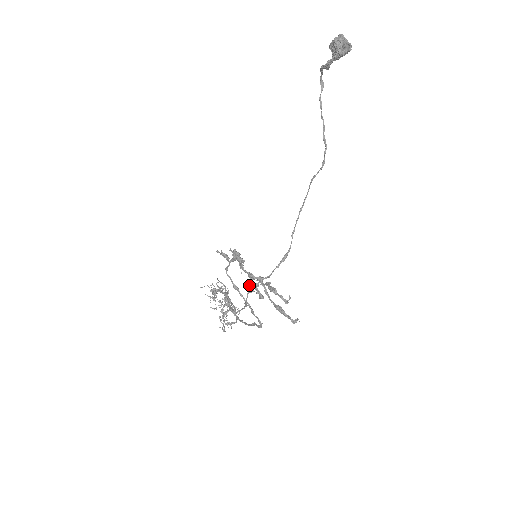
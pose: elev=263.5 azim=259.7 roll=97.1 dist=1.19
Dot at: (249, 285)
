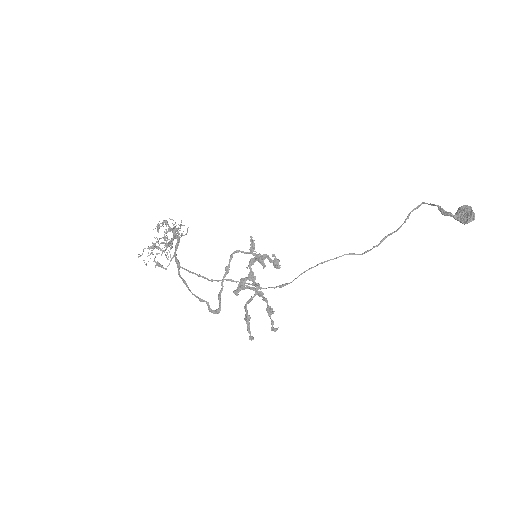
Dot at: (244, 281)
